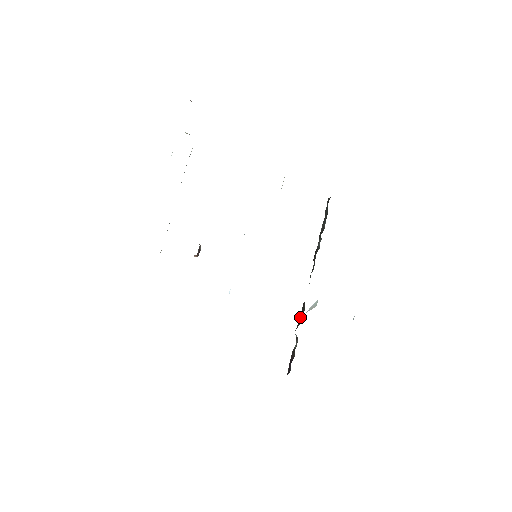
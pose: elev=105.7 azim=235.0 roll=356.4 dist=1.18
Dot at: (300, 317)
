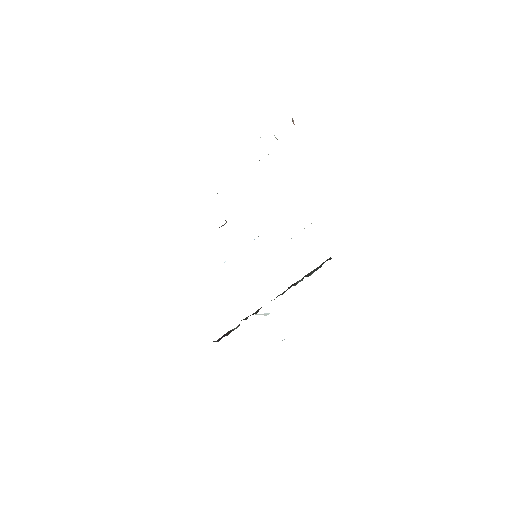
Dot at: occluded
